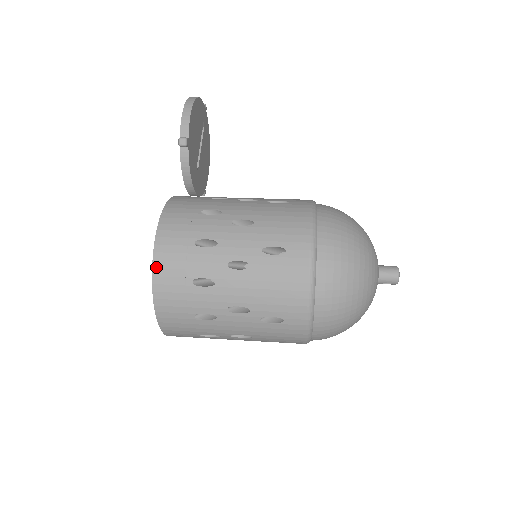
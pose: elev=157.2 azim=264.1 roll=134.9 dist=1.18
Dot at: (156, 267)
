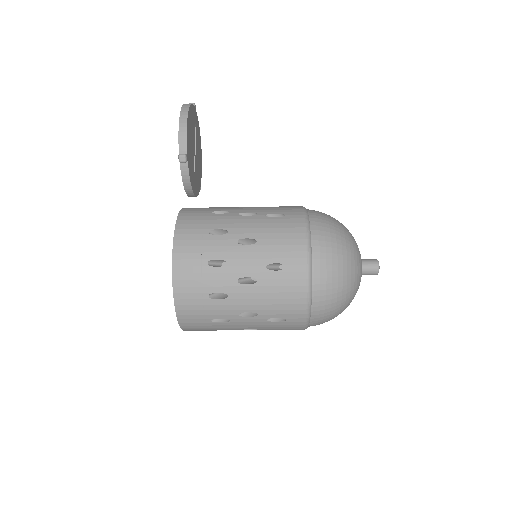
Dot at: (176, 286)
